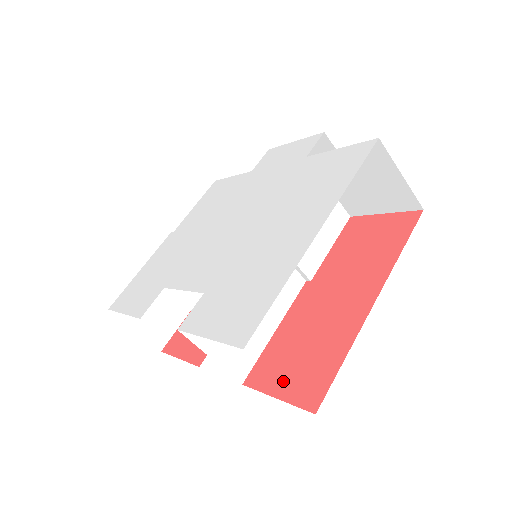
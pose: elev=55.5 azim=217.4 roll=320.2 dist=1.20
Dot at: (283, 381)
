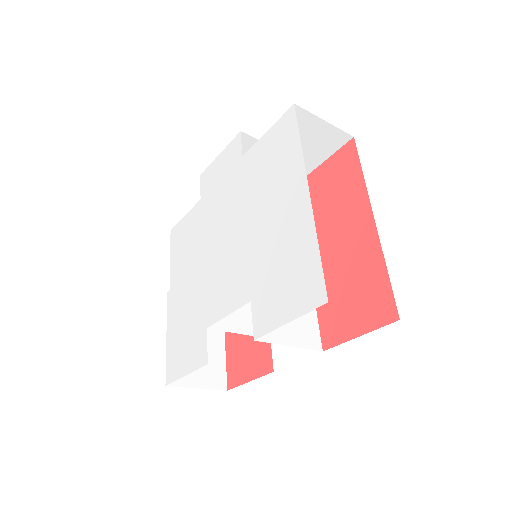
Dot at: (354, 322)
